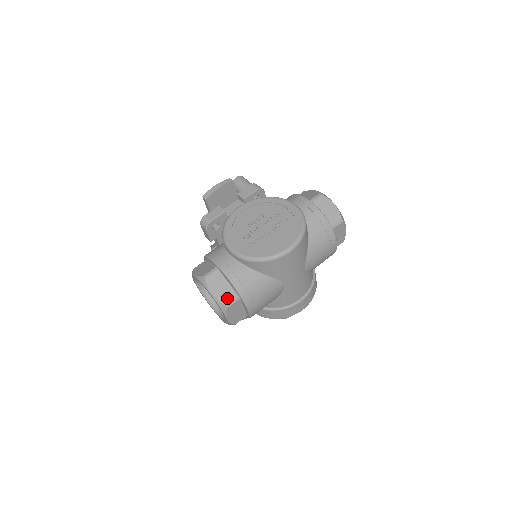
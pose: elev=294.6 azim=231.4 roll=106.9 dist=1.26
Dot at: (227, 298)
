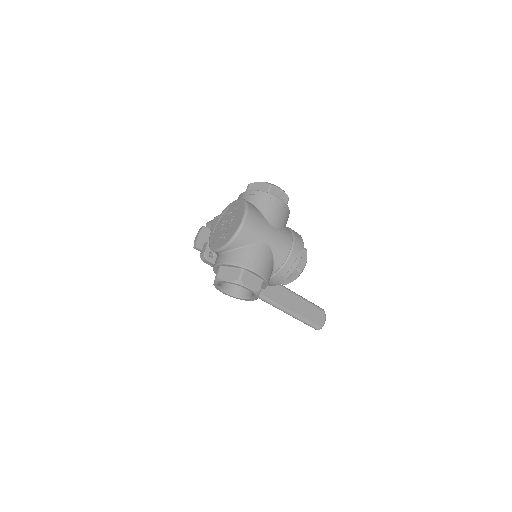
Dot at: (236, 275)
